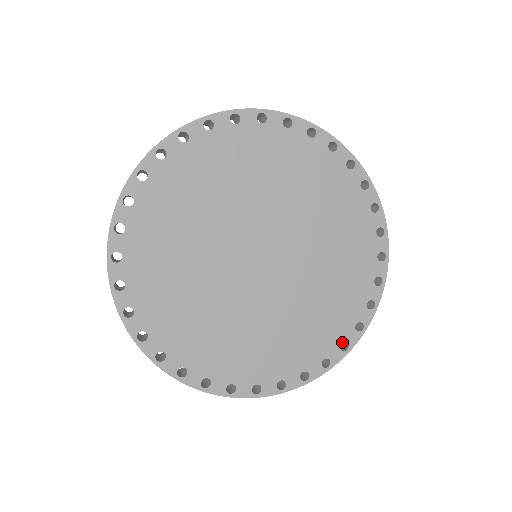
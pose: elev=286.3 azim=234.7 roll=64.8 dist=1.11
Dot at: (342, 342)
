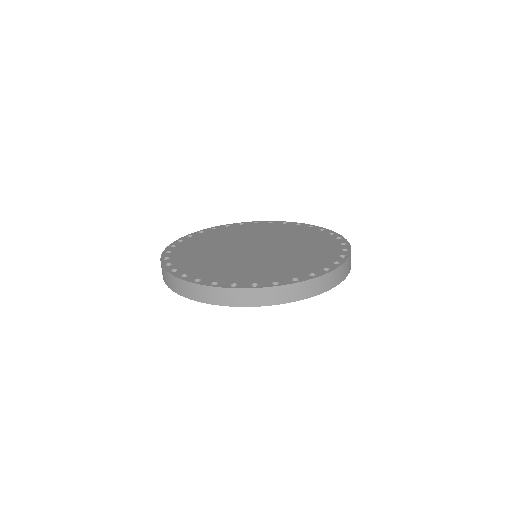
Dot at: occluded
